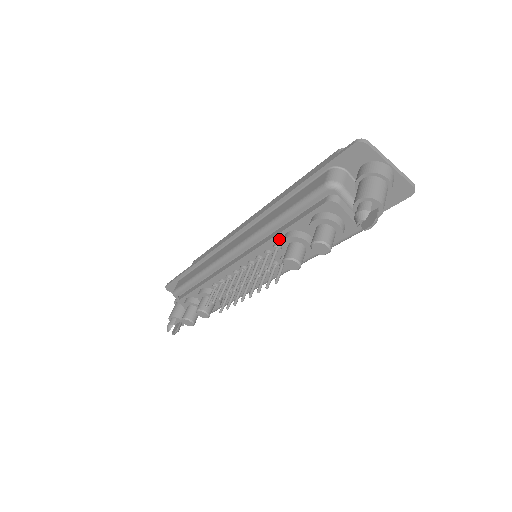
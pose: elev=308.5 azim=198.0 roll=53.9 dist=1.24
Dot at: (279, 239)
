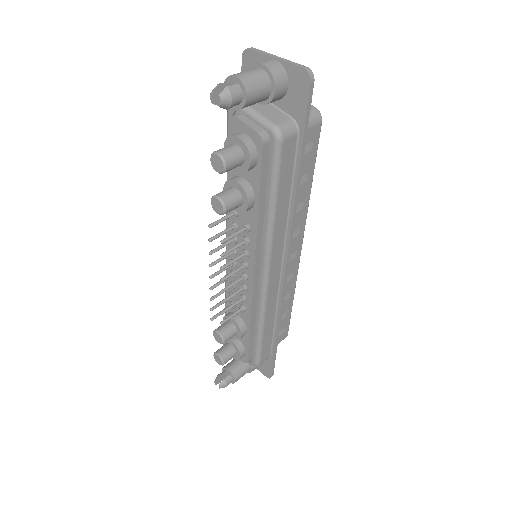
Dot at: occluded
